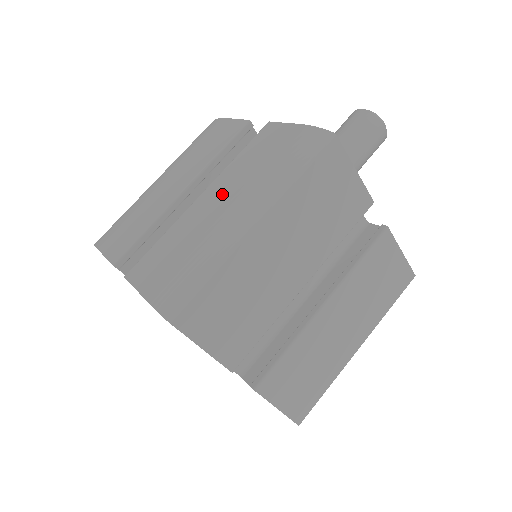
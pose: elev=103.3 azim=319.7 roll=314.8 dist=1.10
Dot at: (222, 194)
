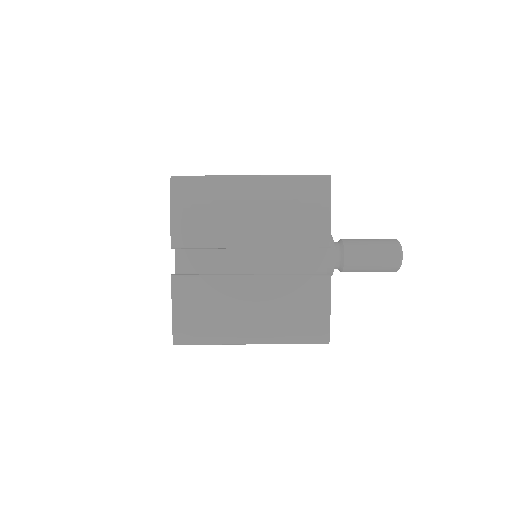
Dot at: (259, 300)
